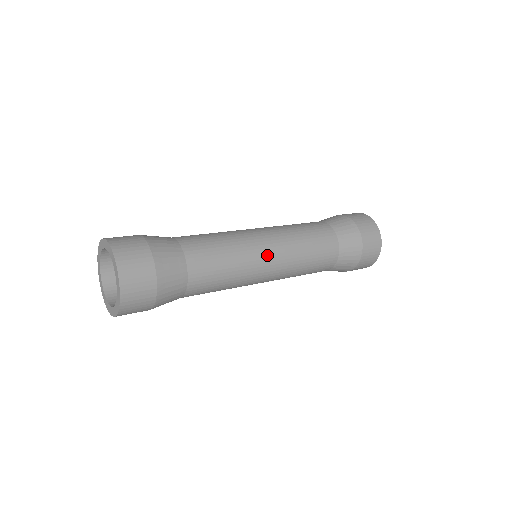
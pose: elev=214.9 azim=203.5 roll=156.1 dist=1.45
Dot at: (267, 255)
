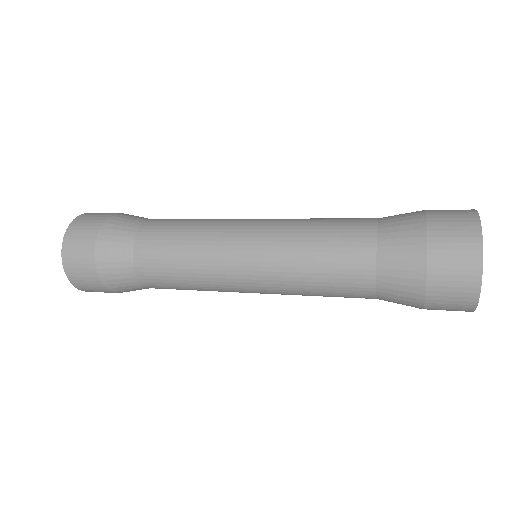
Dot at: (242, 285)
